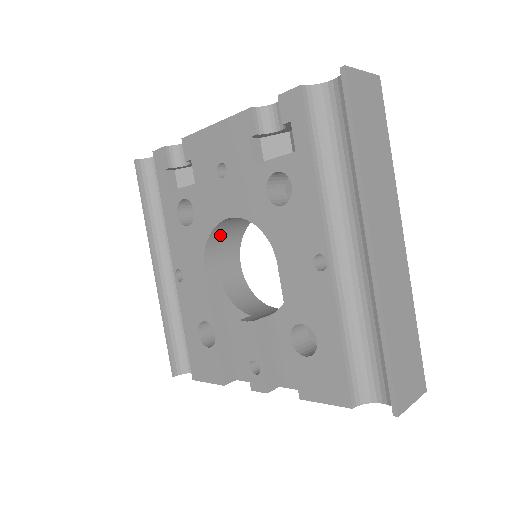
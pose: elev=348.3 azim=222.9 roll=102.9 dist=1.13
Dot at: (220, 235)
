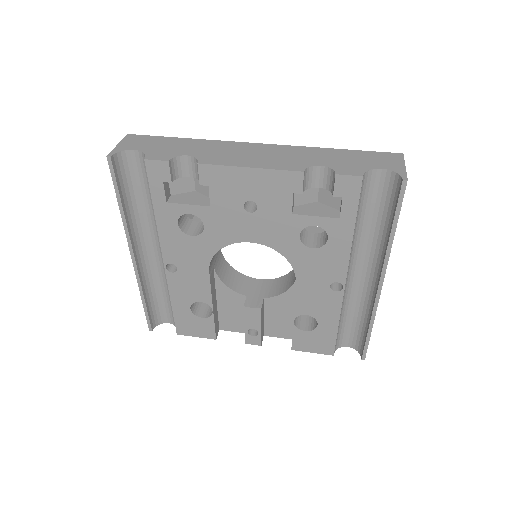
Dot at: occluded
